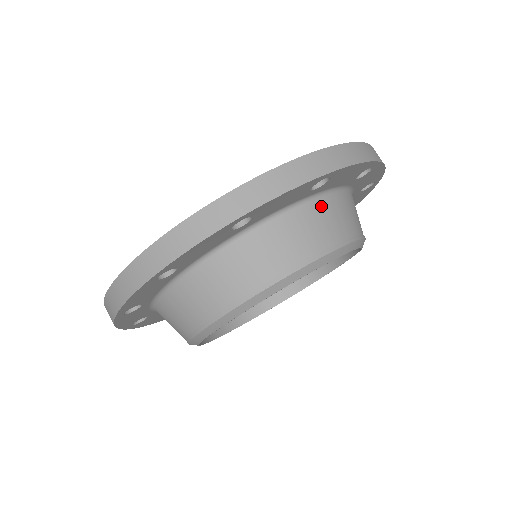
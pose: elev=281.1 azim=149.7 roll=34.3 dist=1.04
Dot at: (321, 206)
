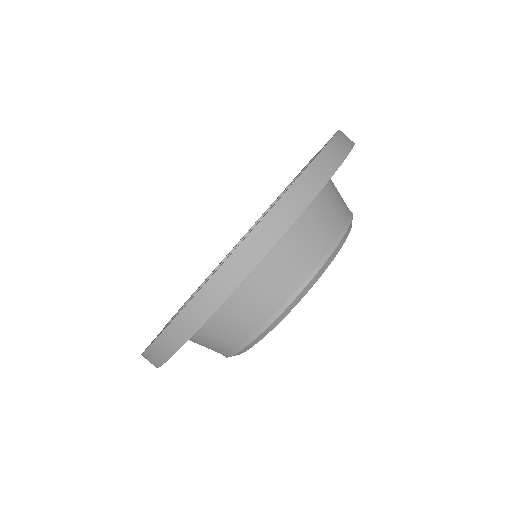
Dot at: (272, 261)
